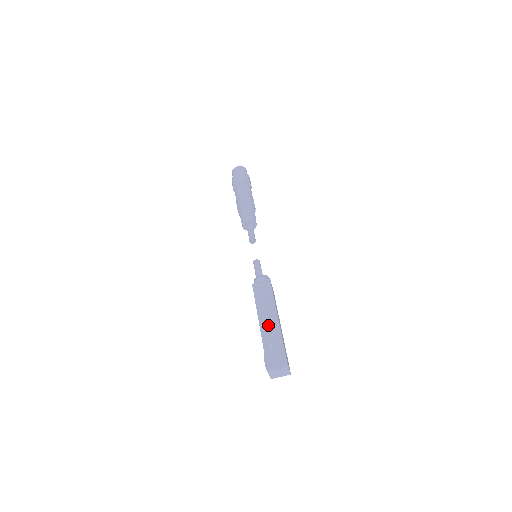
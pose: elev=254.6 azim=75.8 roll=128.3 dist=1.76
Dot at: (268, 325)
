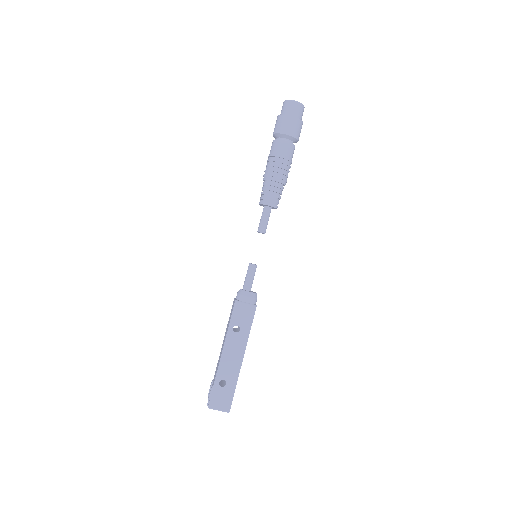
Dot at: (230, 359)
